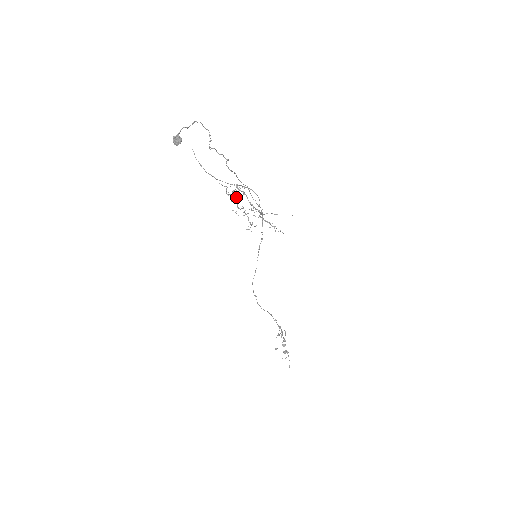
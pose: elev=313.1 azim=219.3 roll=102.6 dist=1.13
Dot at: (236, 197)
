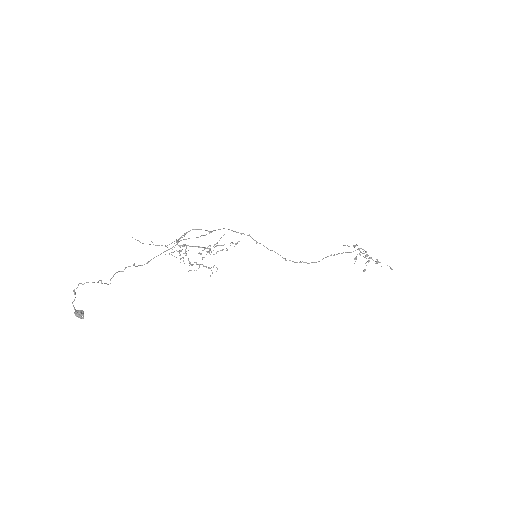
Dot at: occluded
